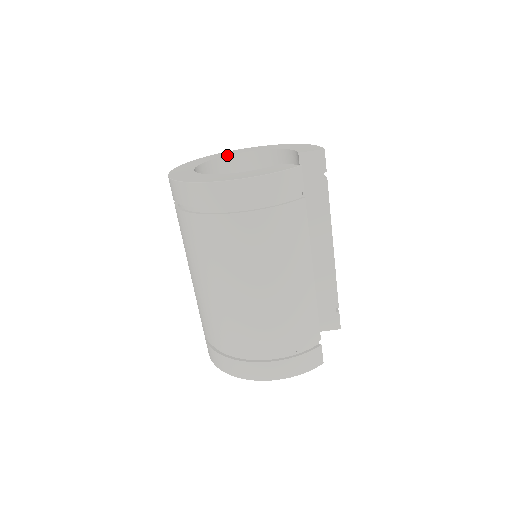
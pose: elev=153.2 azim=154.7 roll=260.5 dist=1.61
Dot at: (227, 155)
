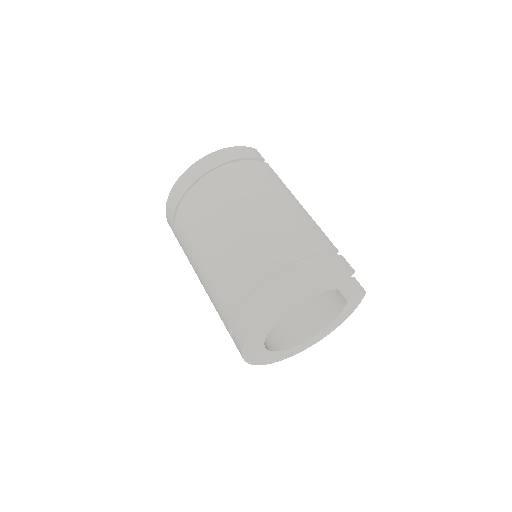
Dot at: occluded
